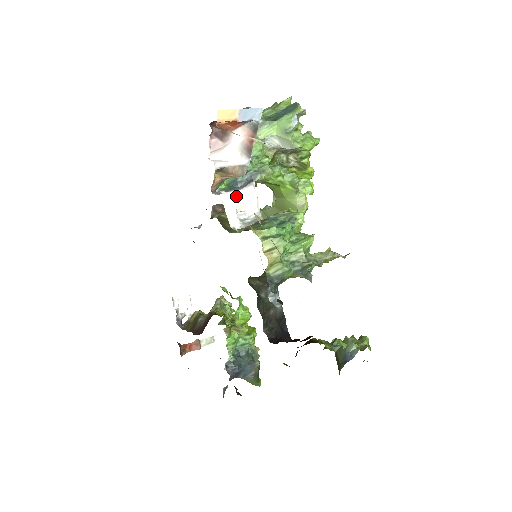
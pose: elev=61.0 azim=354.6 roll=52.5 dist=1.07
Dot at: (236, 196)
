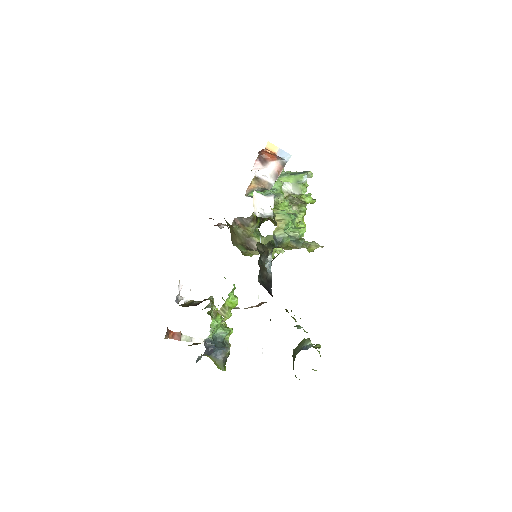
Dot at: (261, 198)
